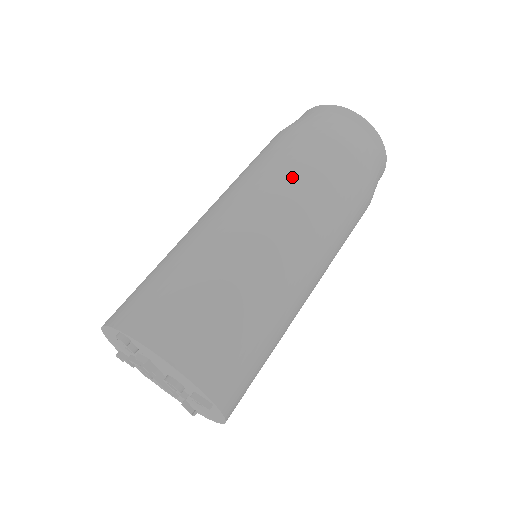
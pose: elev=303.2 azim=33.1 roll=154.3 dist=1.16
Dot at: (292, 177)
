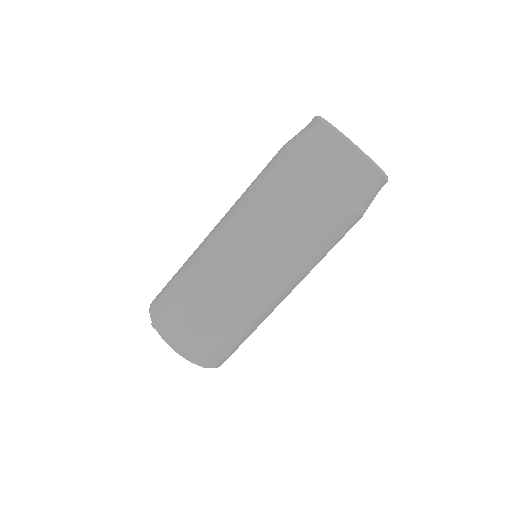
Dot at: (269, 223)
